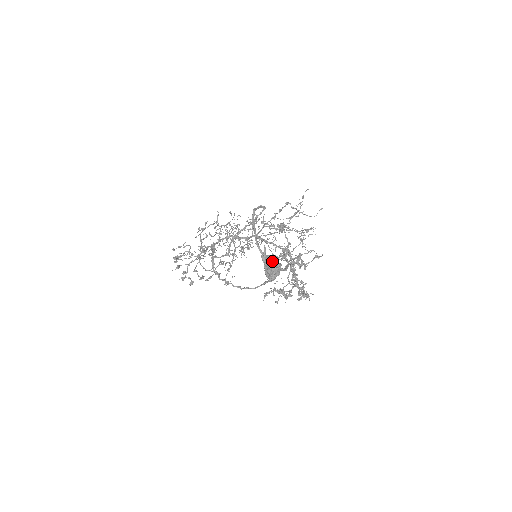
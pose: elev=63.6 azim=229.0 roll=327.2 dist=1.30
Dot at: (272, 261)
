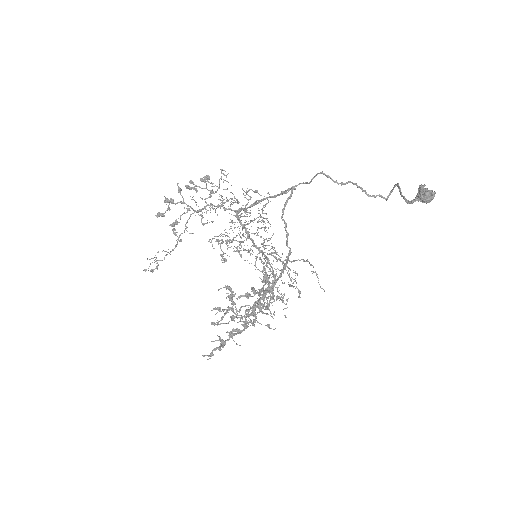
Dot at: occluded
